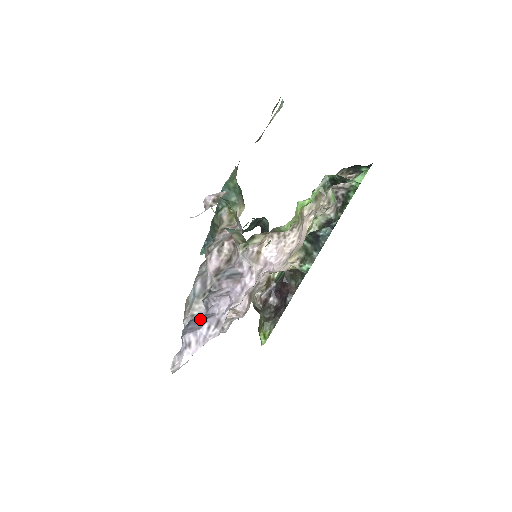
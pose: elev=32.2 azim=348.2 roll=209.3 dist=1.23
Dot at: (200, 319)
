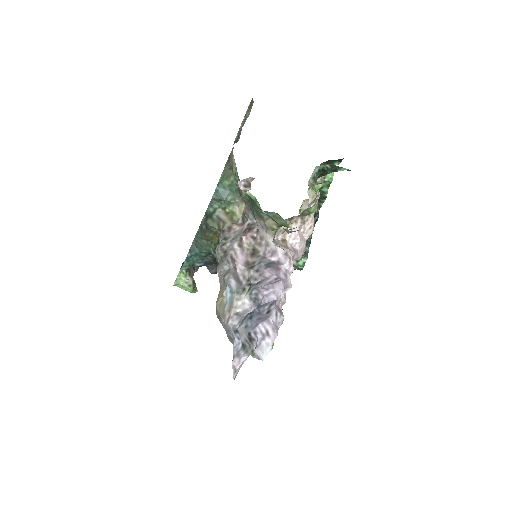
Dot at: (260, 310)
